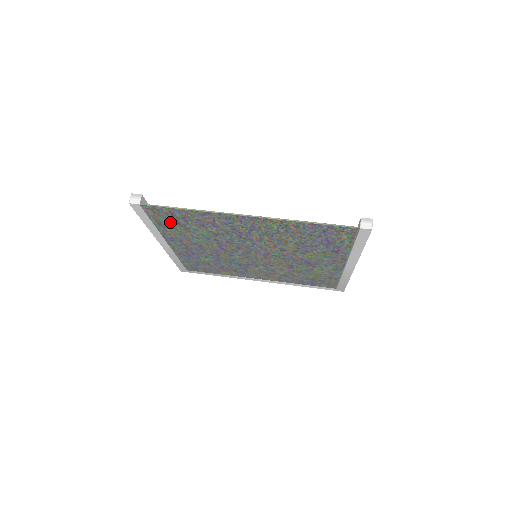
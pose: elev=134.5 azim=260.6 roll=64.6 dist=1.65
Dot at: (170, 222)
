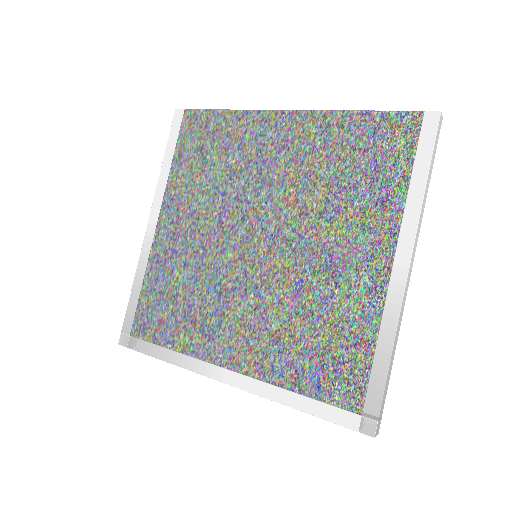
Dot at: (194, 149)
